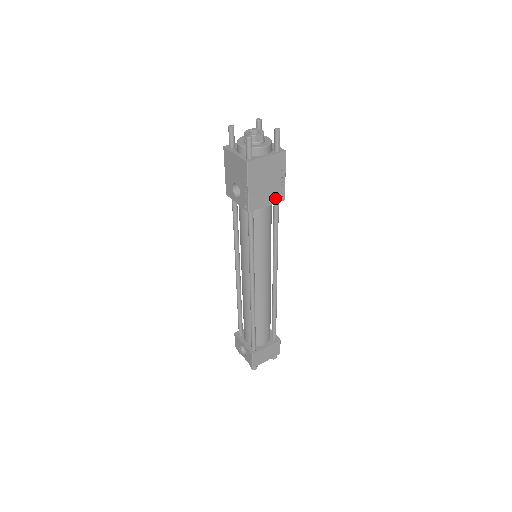
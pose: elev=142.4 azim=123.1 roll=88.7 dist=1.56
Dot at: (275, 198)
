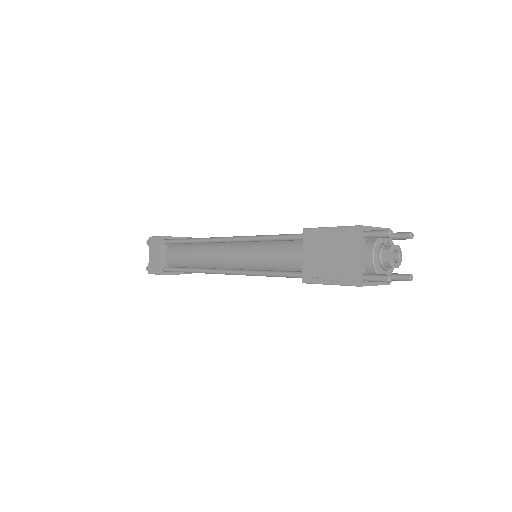
Dot at: occluded
